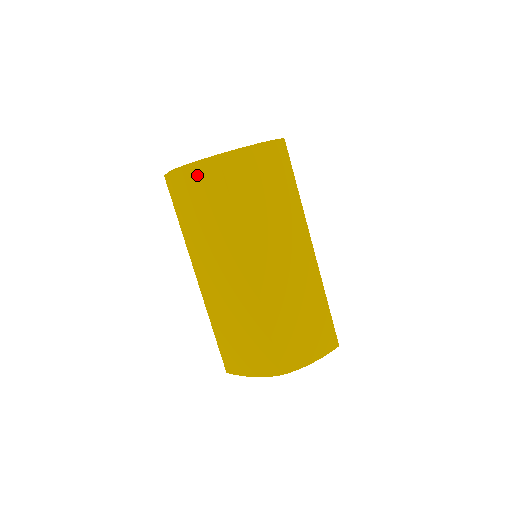
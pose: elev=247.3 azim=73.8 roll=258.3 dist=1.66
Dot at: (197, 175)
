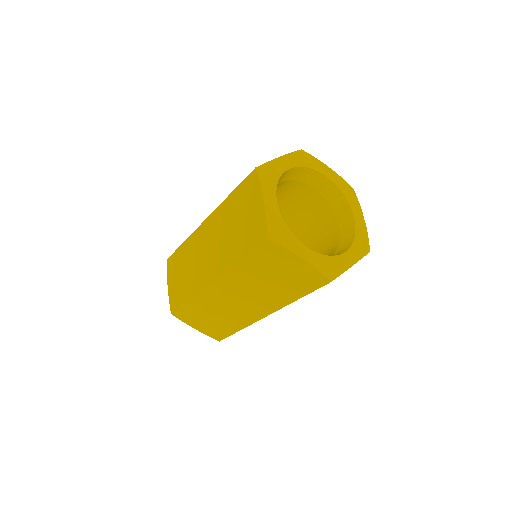
Dot at: (299, 268)
